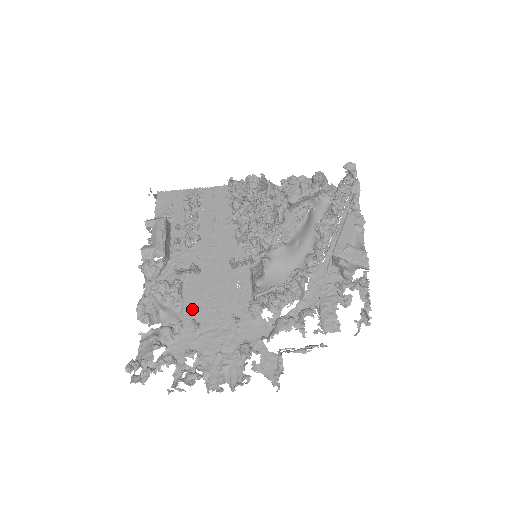
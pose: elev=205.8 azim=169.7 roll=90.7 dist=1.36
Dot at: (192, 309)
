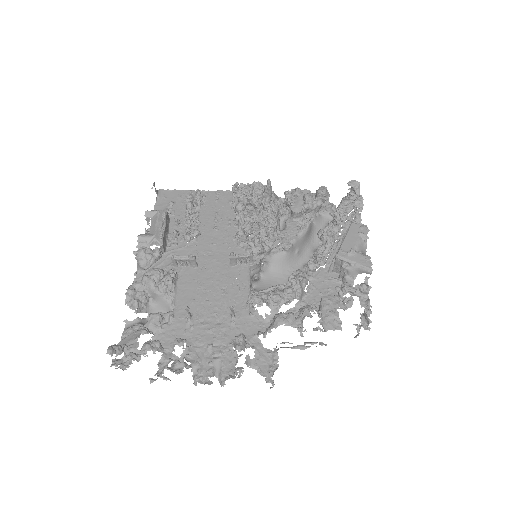
Dot at: (185, 300)
